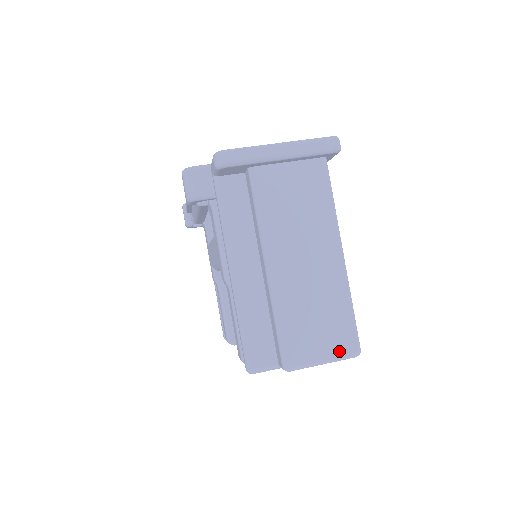
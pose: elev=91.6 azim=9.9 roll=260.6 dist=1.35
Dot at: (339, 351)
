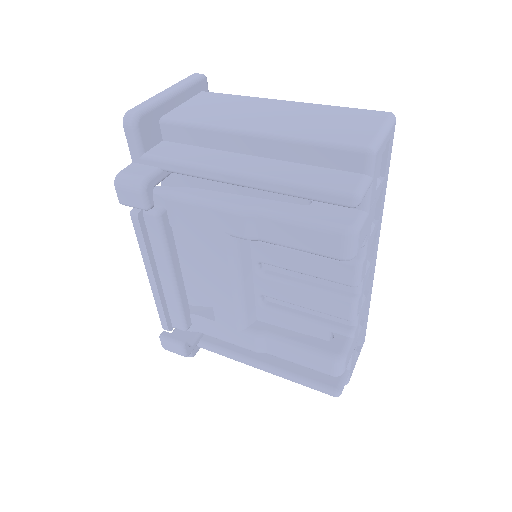
Dot at: (380, 120)
